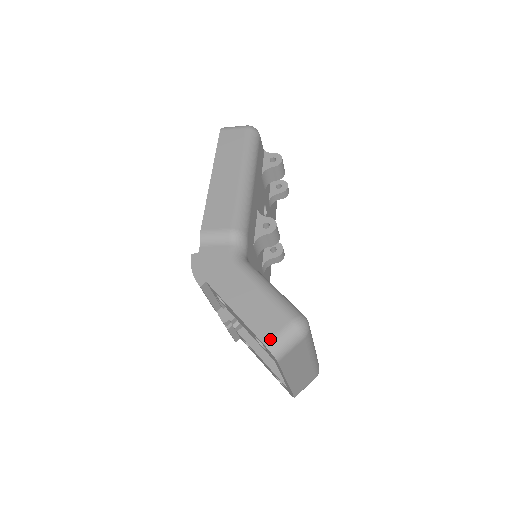
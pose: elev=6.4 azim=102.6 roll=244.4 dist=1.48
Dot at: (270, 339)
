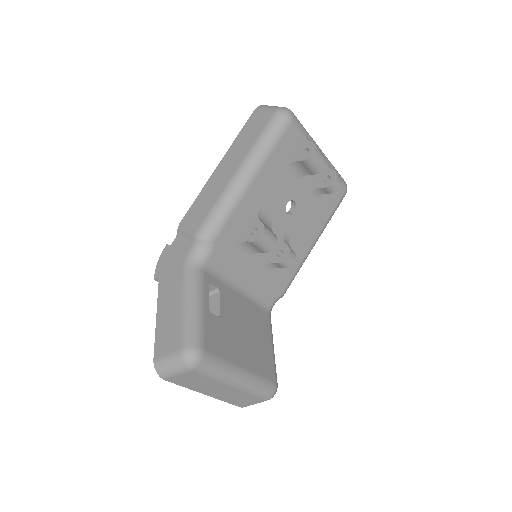
Dot at: (159, 357)
